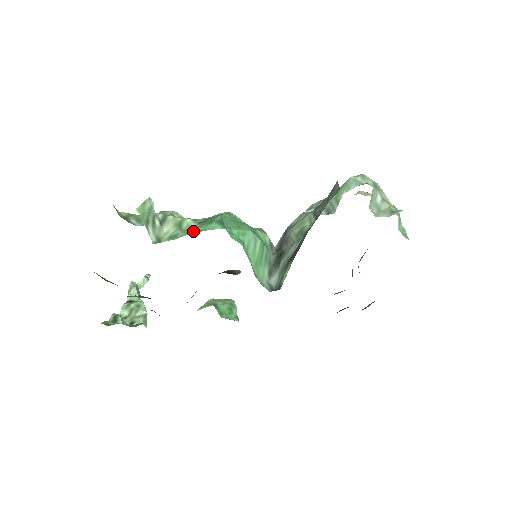
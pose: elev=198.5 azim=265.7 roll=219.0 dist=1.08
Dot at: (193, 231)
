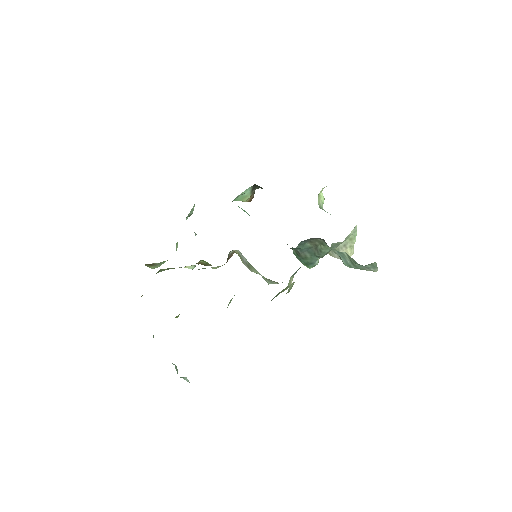
Dot at: occluded
